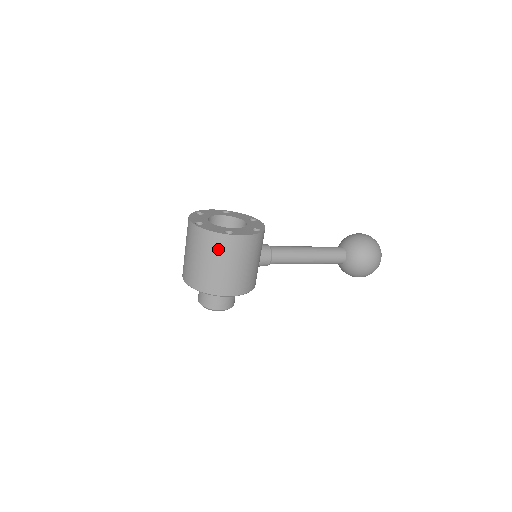
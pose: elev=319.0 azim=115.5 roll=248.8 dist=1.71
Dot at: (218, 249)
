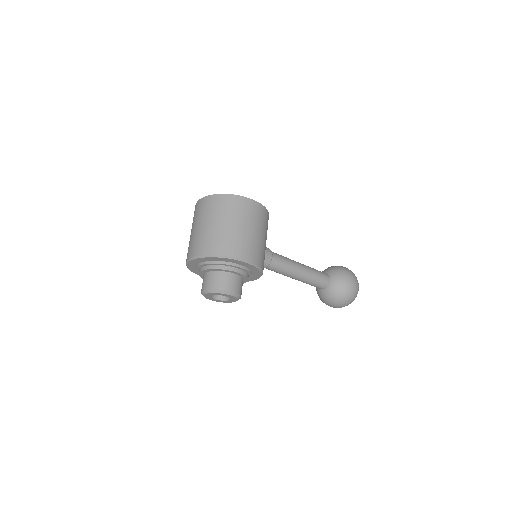
Dot at: (237, 210)
